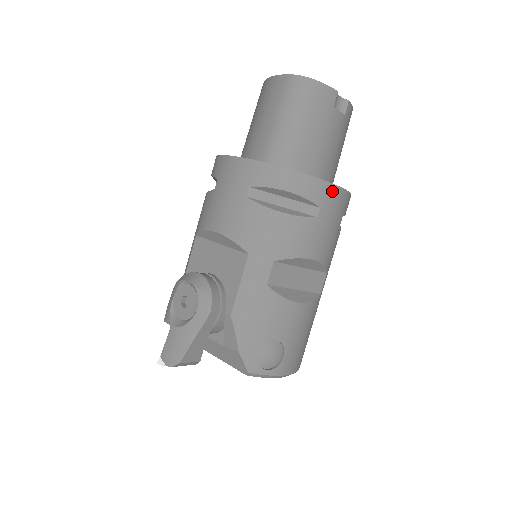
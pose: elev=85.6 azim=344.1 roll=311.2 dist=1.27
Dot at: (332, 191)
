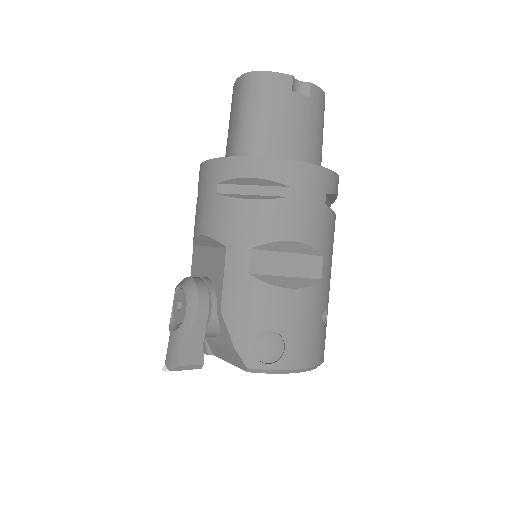
Dot at: (300, 168)
